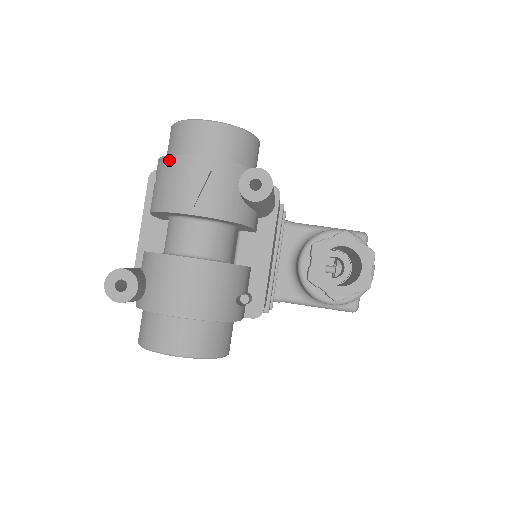
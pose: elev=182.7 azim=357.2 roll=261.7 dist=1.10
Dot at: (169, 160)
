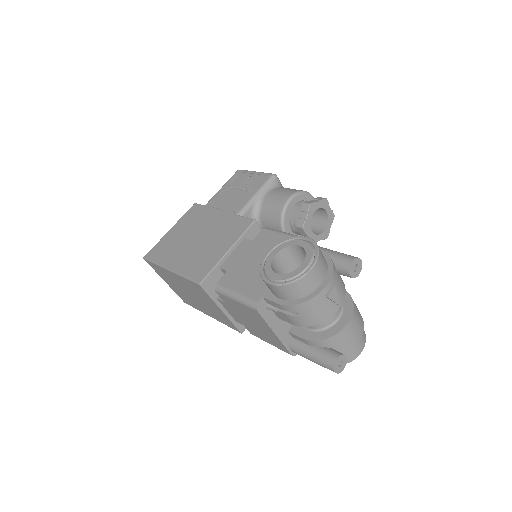
Dot at: (309, 303)
